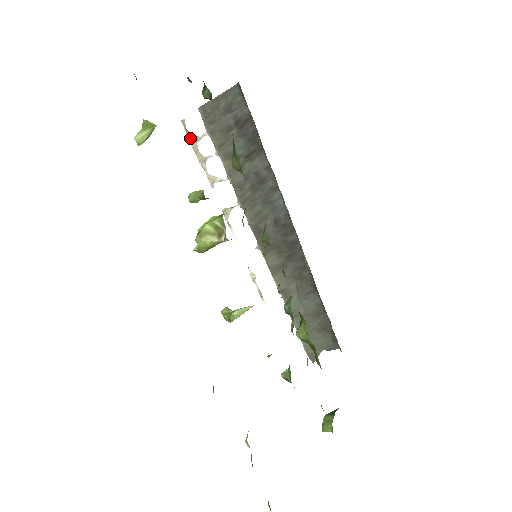
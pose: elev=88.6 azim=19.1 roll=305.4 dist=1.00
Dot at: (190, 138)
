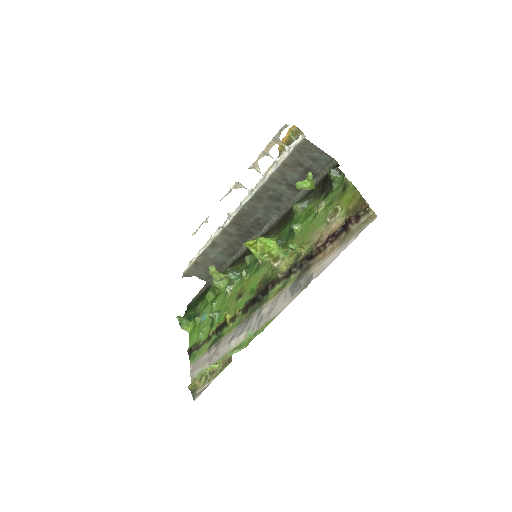
Dot at: (277, 137)
